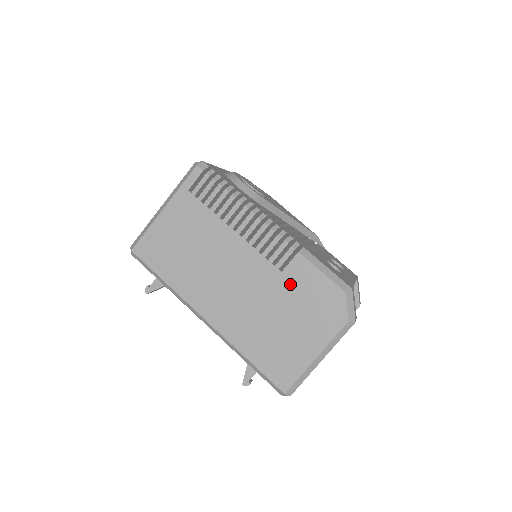
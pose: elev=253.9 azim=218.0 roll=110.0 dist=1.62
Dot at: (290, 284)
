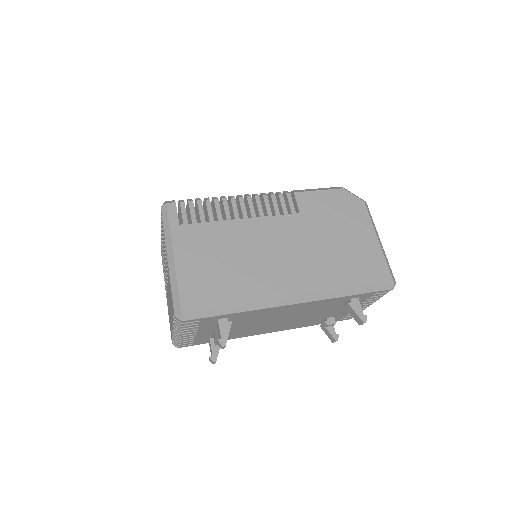
Dot at: (313, 215)
